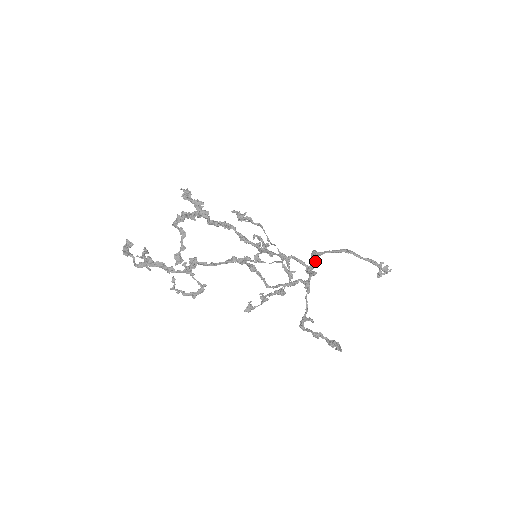
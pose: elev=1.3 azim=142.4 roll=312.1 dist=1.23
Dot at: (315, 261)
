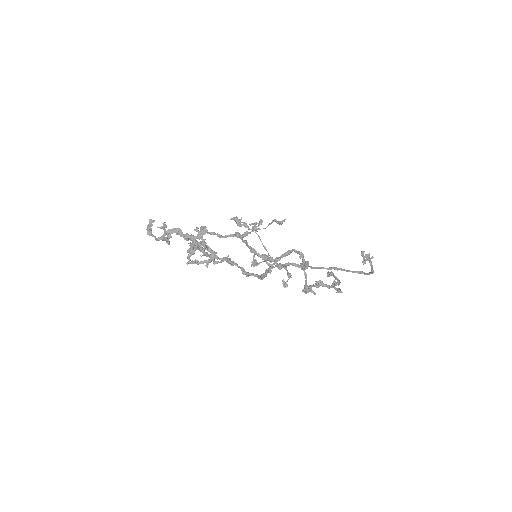
Dot at: occluded
